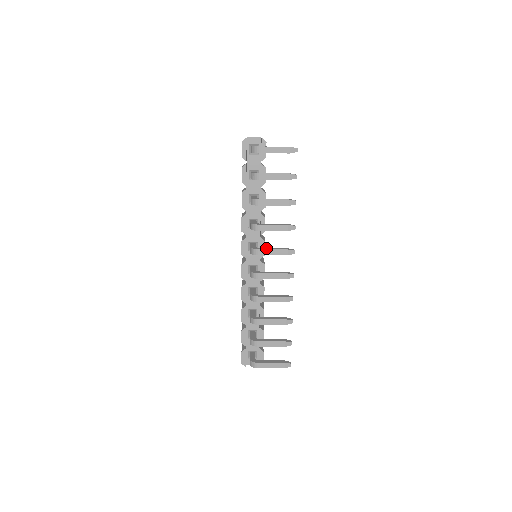
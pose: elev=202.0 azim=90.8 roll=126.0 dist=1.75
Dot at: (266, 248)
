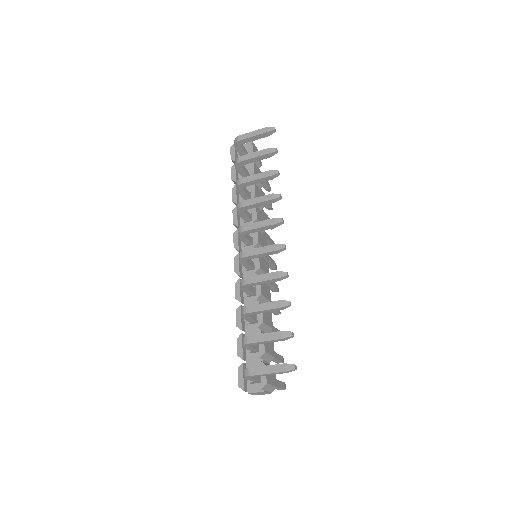
Dot at: (252, 225)
